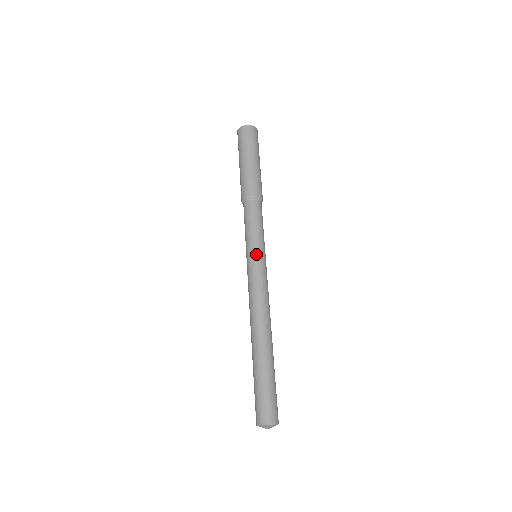
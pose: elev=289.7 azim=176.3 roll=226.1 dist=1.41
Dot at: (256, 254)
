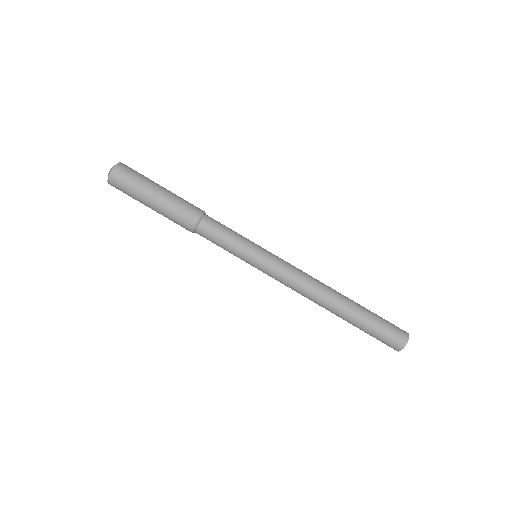
Dot at: (257, 258)
